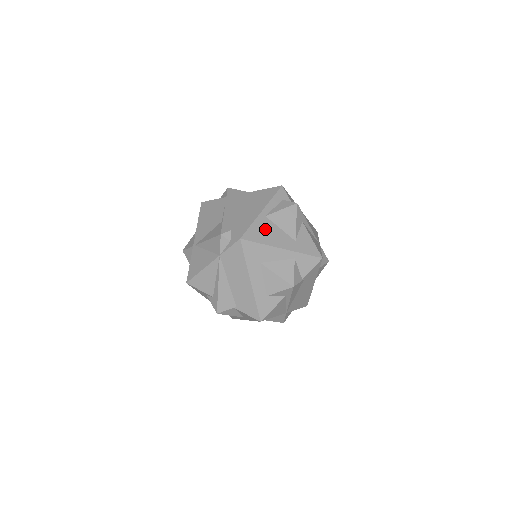
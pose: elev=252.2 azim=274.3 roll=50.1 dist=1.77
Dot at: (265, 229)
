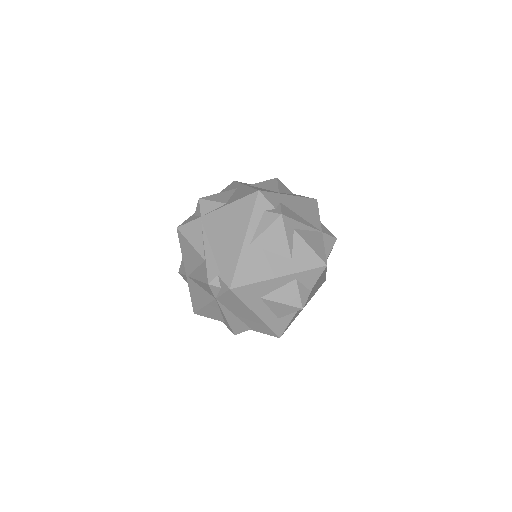
Dot at: (254, 262)
